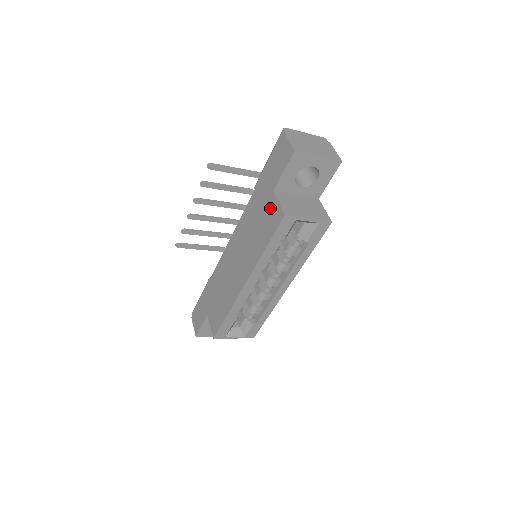
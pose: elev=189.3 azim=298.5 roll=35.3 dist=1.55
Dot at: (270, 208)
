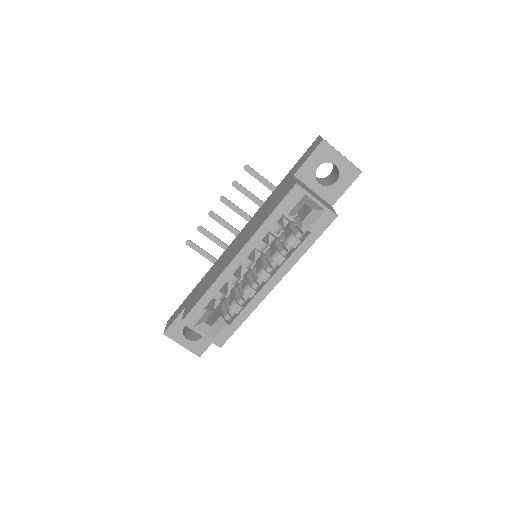
Dot at: (285, 187)
